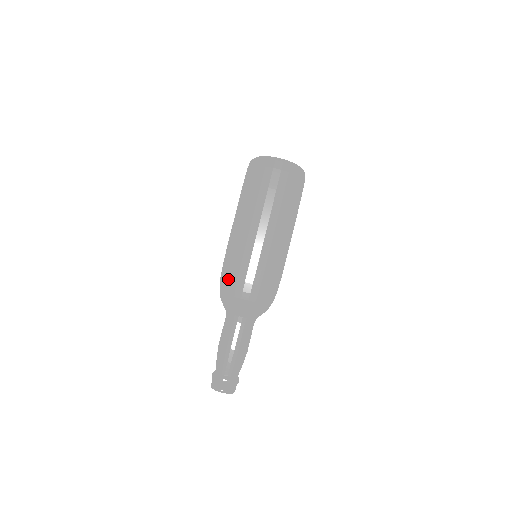
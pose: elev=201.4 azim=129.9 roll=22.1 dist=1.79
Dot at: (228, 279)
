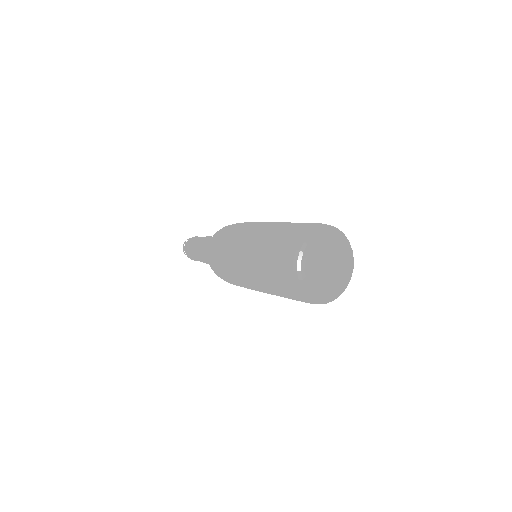
Dot at: (213, 263)
